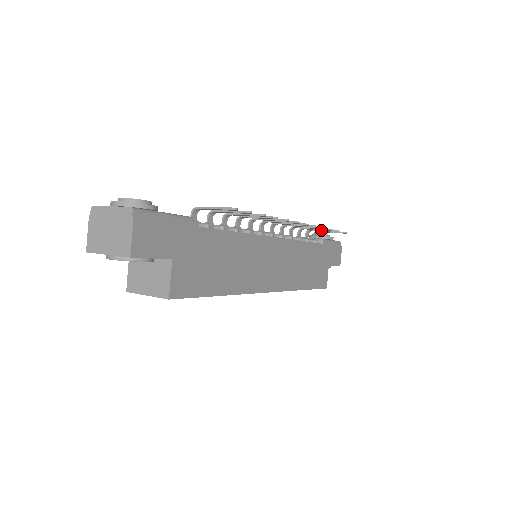
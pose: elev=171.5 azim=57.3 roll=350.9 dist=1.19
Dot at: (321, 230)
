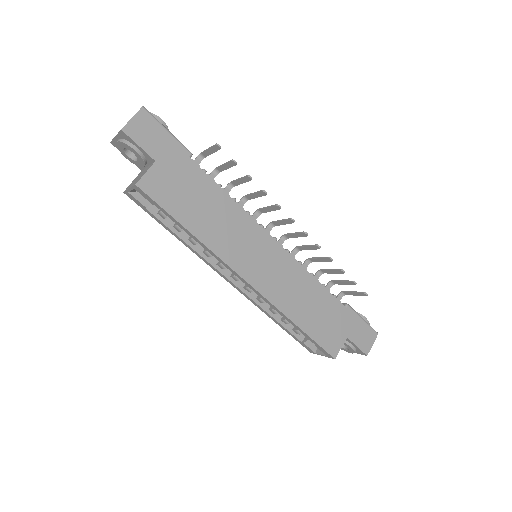
Dot at: (340, 280)
